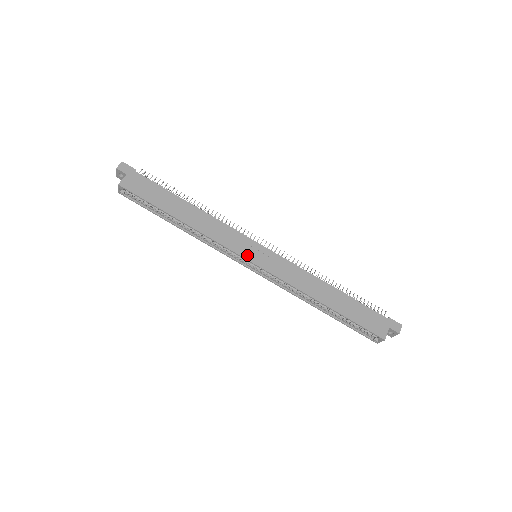
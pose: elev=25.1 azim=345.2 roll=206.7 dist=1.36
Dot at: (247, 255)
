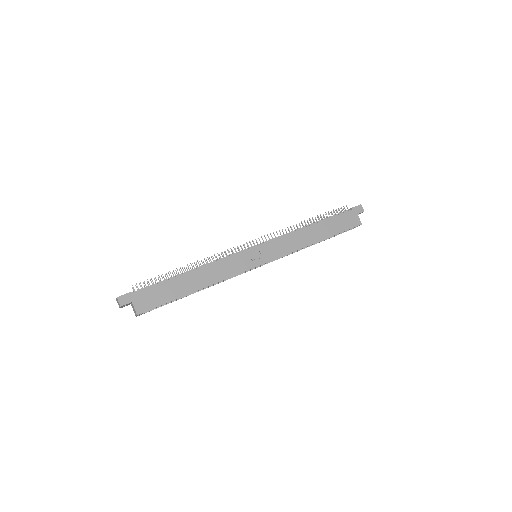
Dot at: (255, 263)
